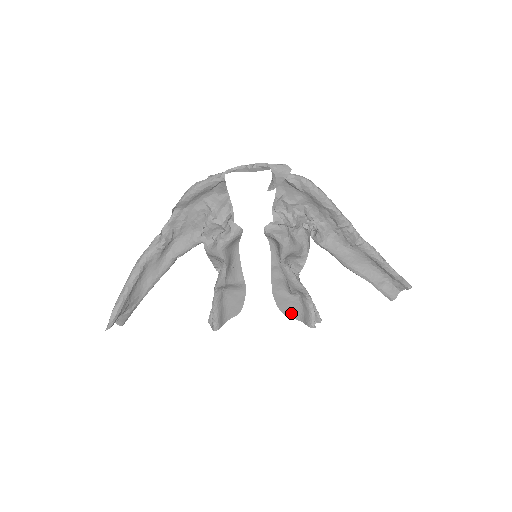
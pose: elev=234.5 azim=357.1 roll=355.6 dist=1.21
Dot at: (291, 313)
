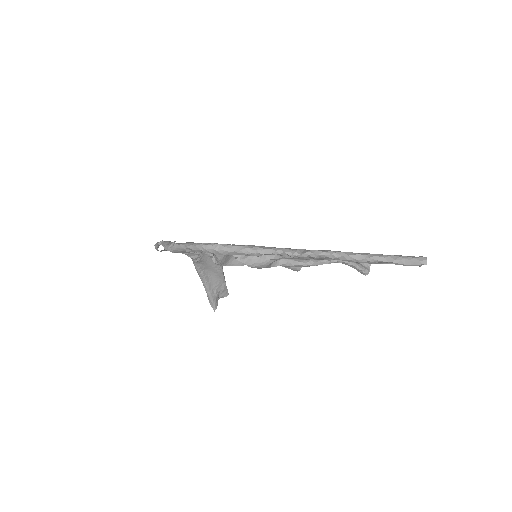
Dot at: occluded
